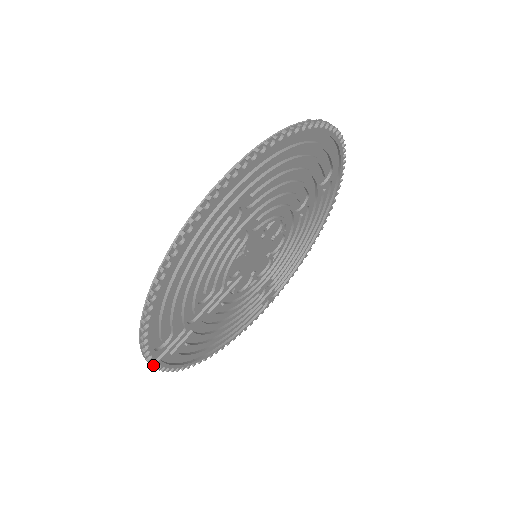
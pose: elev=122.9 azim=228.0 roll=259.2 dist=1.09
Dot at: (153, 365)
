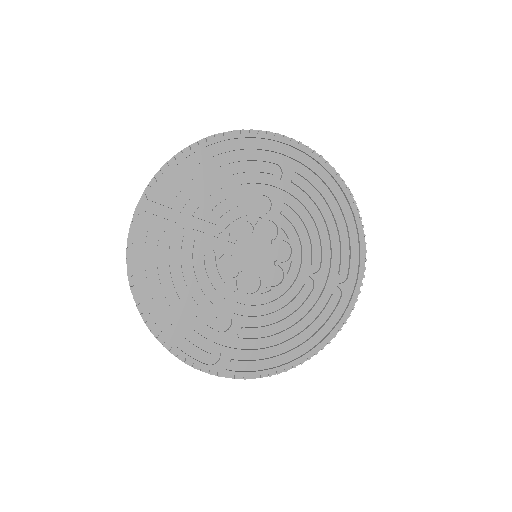
Dot at: (137, 209)
